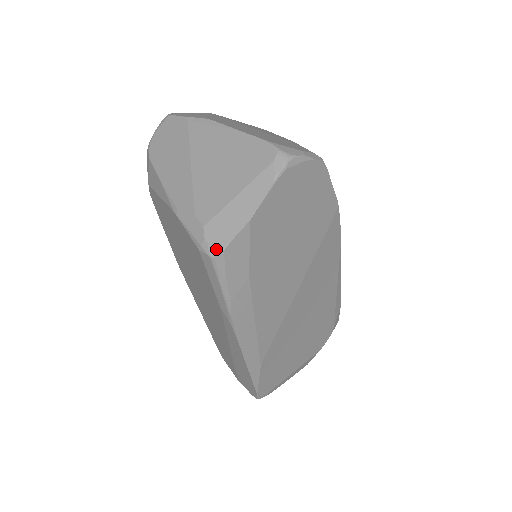
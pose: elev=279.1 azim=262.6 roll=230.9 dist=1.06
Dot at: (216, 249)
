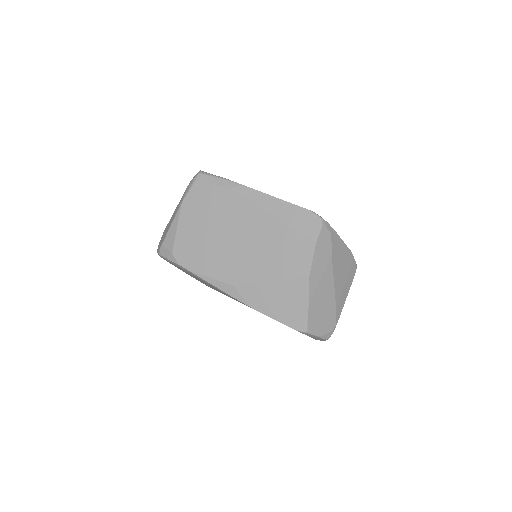
Dot at: (198, 173)
